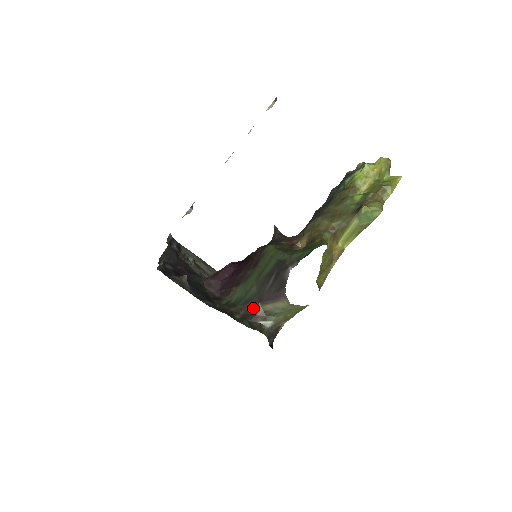
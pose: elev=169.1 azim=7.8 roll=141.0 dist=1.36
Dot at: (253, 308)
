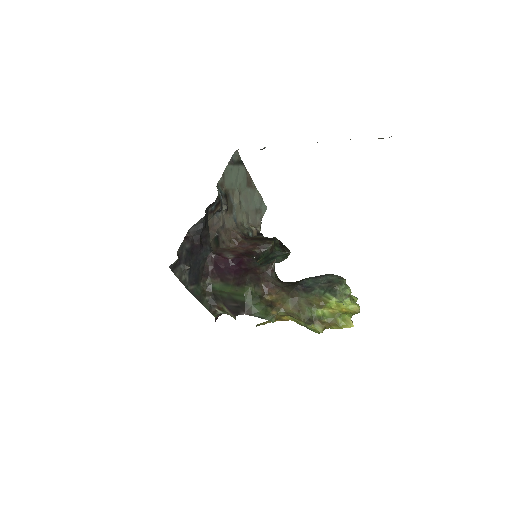
Dot at: (218, 301)
